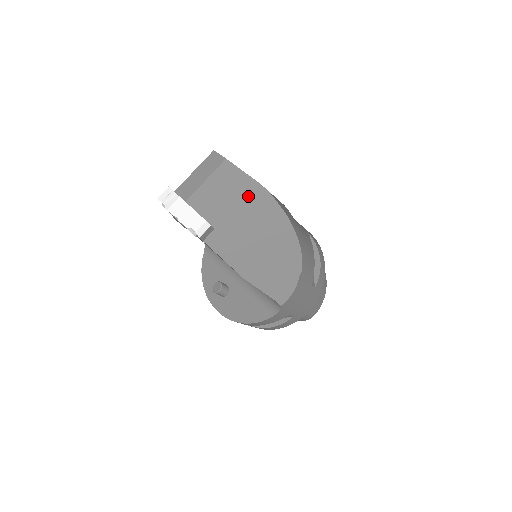
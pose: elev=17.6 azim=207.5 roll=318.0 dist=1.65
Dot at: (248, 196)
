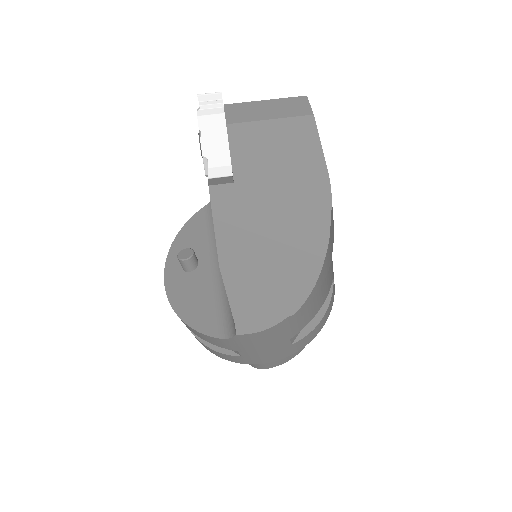
Dot at: (303, 177)
